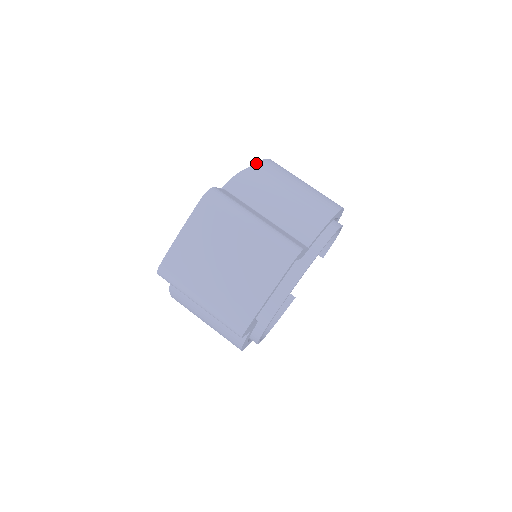
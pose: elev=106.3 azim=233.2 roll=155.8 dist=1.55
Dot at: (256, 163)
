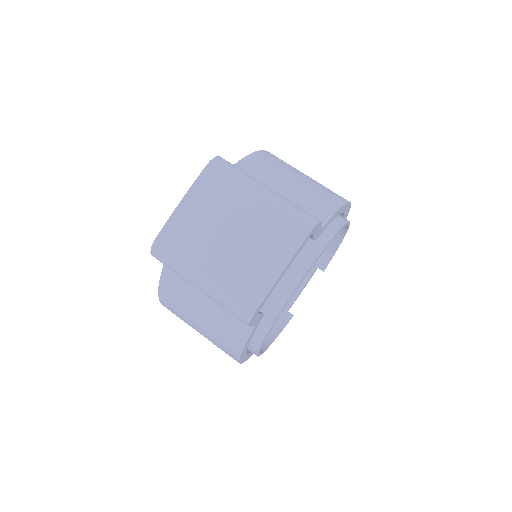
Dot at: (260, 151)
